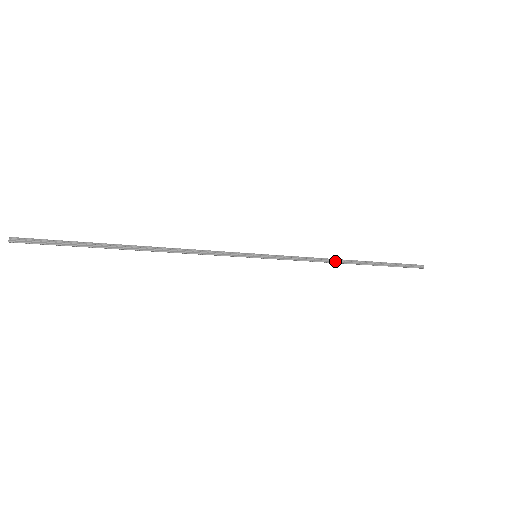
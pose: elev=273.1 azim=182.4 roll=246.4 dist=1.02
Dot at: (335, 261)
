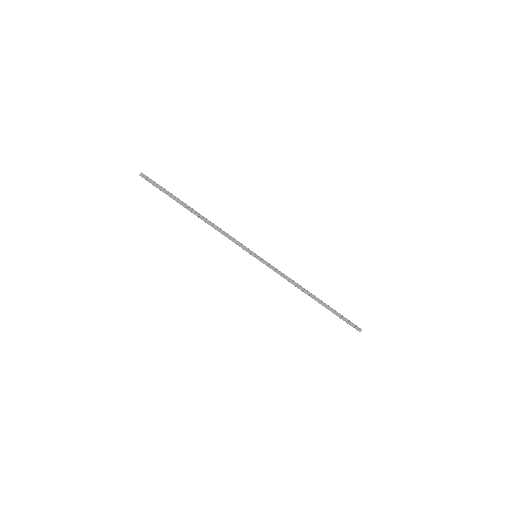
Dot at: (303, 288)
